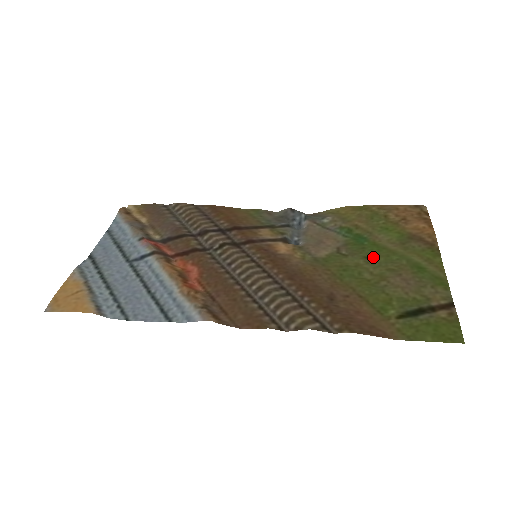
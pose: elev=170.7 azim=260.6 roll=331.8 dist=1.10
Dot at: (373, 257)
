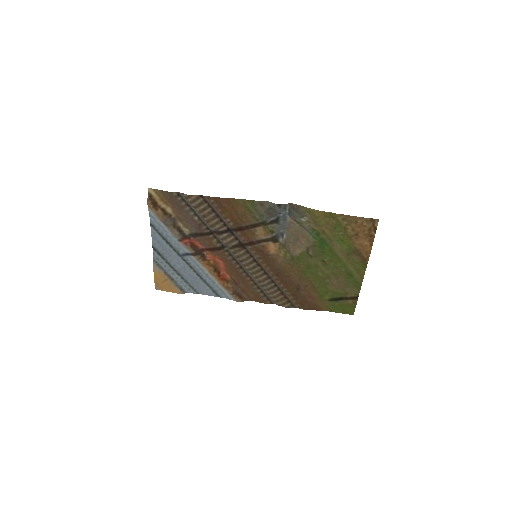
Dot at: (327, 262)
